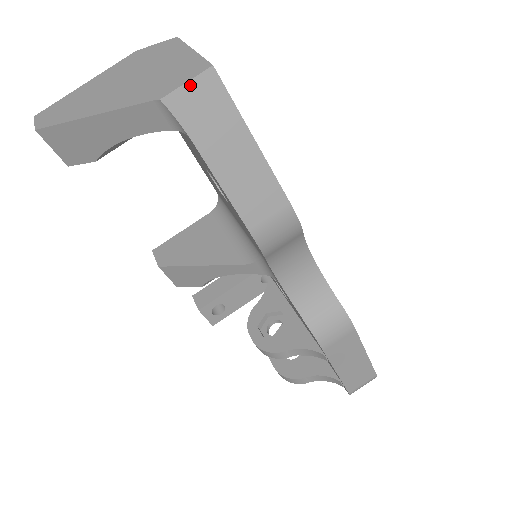
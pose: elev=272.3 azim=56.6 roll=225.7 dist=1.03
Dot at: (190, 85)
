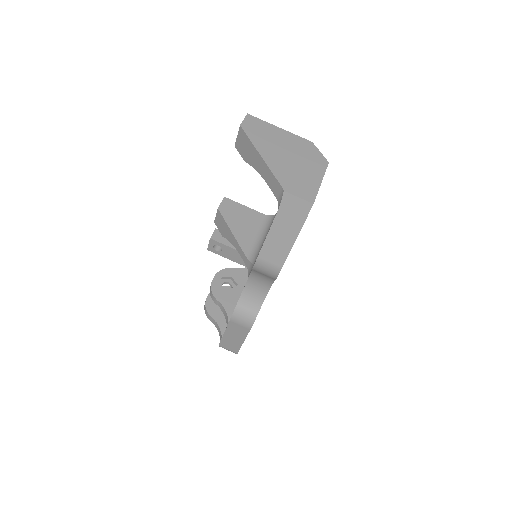
Dot at: (299, 199)
